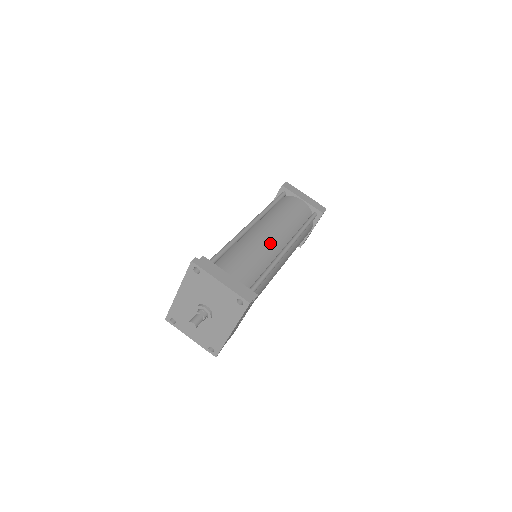
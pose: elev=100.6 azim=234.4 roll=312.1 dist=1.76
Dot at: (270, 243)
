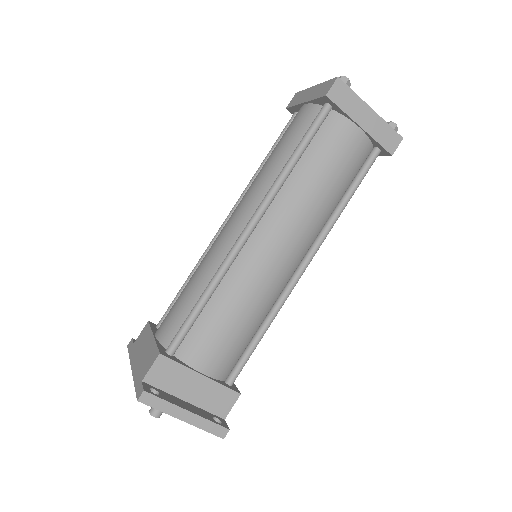
Dot at: (275, 275)
